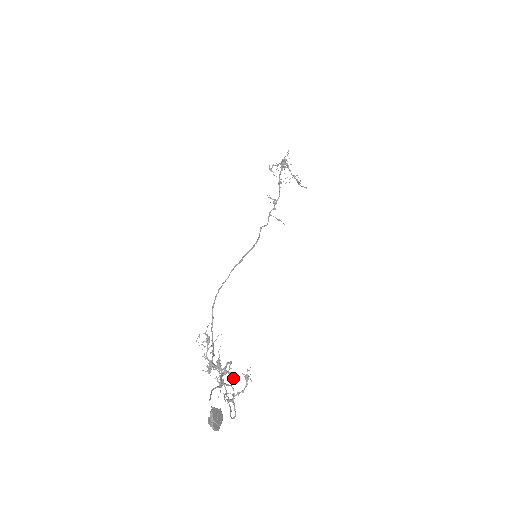
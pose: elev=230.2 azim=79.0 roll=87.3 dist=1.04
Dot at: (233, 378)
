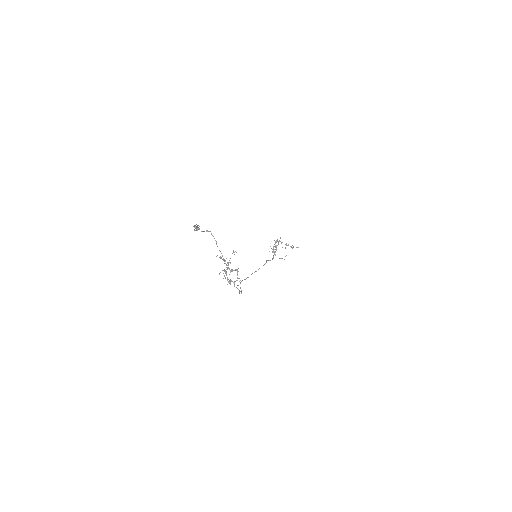
Dot at: (236, 269)
